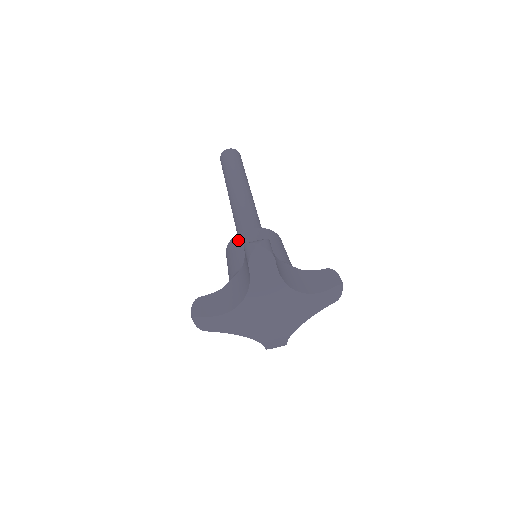
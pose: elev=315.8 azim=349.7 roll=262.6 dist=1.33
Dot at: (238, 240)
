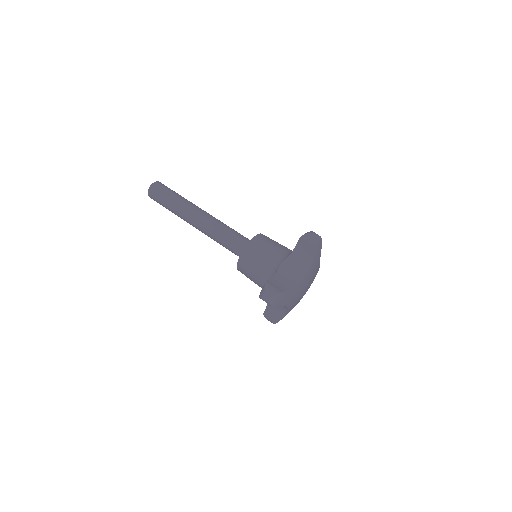
Dot at: (258, 242)
